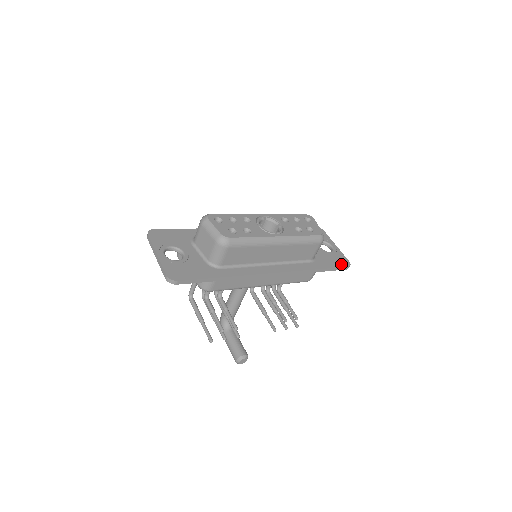
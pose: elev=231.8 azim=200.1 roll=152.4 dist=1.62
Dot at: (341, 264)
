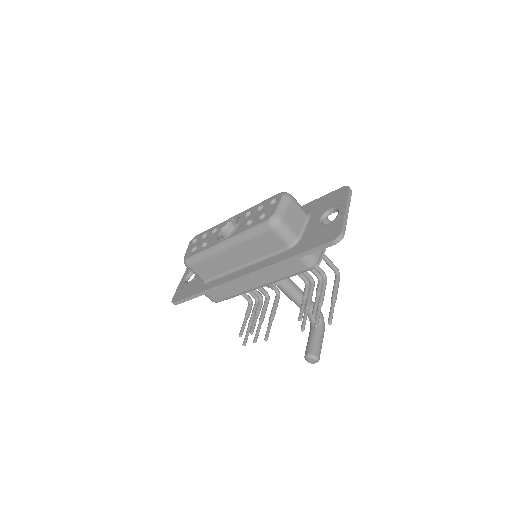
Dot at: (325, 240)
